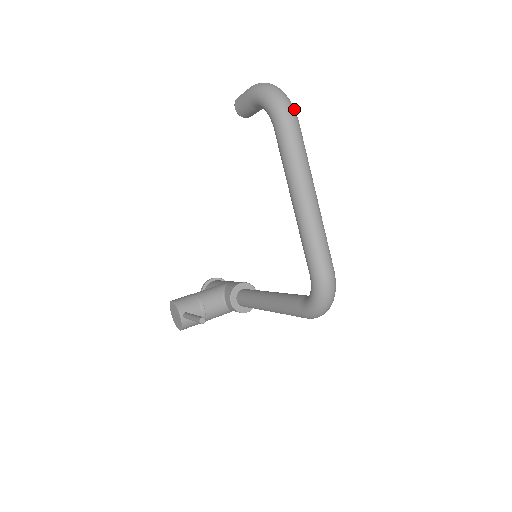
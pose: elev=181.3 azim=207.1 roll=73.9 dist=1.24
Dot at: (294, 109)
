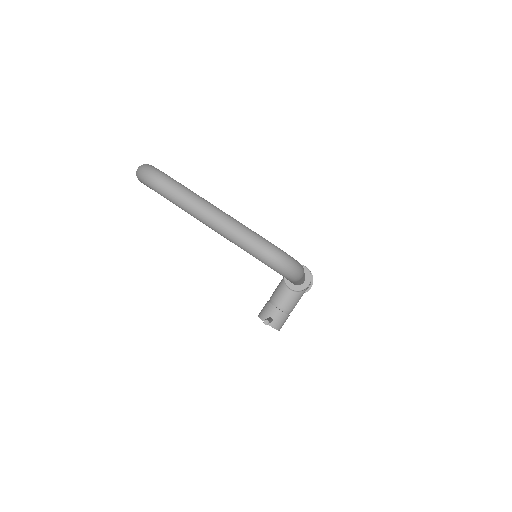
Dot at: (156, 172)
